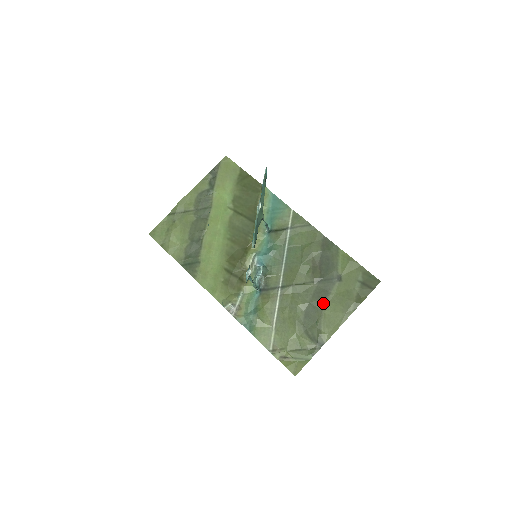
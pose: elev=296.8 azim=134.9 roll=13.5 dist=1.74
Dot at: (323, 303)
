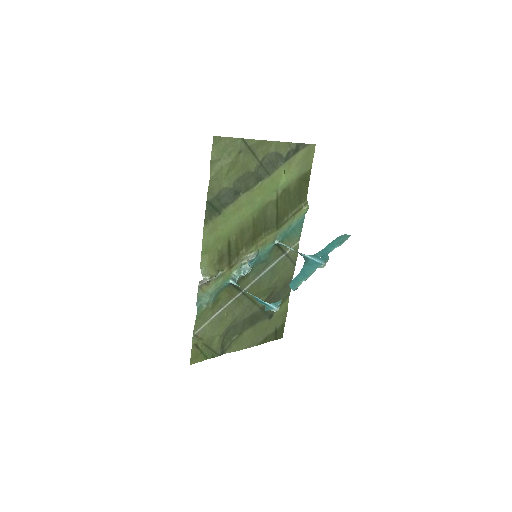
Dot at: (250, 326)
